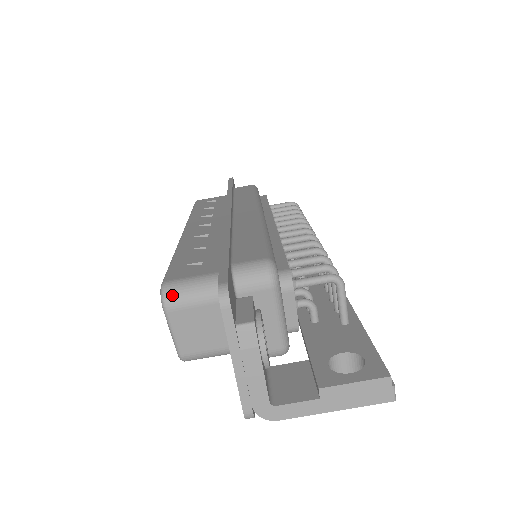
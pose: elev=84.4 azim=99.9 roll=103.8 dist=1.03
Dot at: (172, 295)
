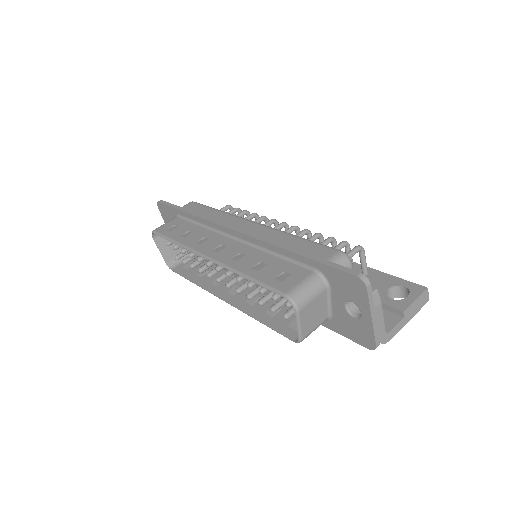
Dot at: (299, 299)
